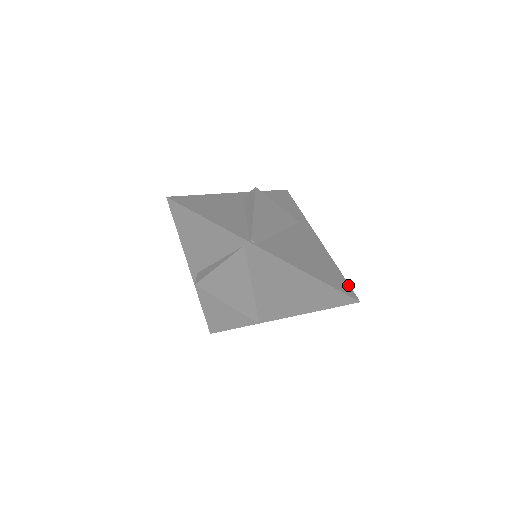
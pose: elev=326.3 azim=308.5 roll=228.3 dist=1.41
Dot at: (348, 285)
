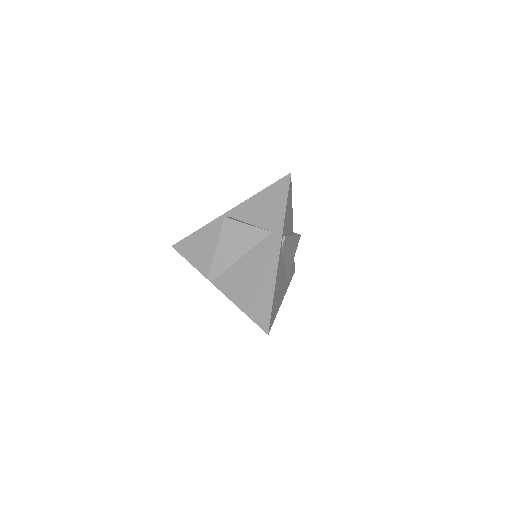
Dot at: (269, 315)
